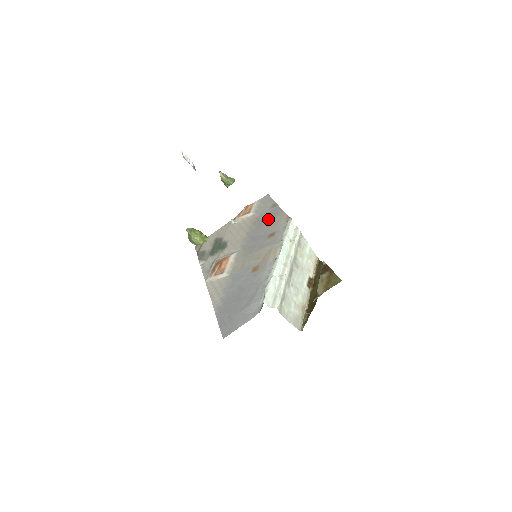
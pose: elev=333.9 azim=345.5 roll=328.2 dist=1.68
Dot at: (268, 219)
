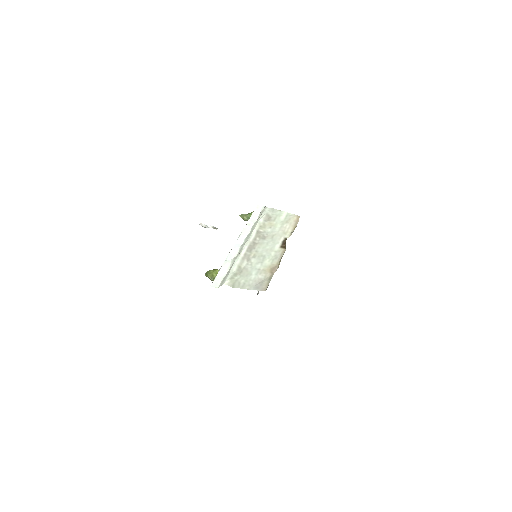
Dot at: occluded
